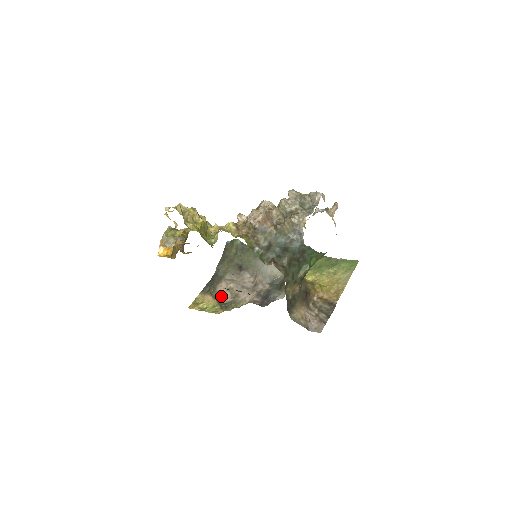
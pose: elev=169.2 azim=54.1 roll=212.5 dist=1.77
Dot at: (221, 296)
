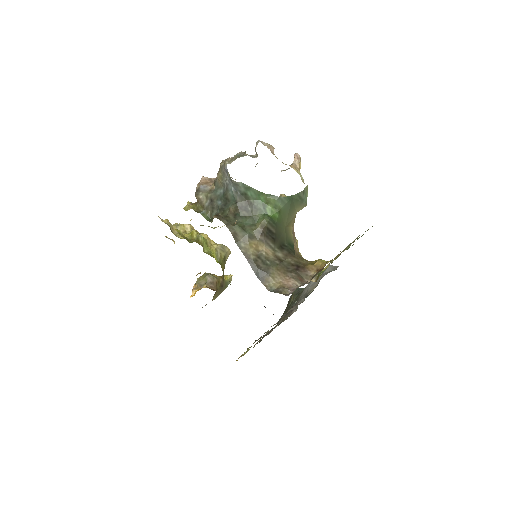
Dot at: occluded
